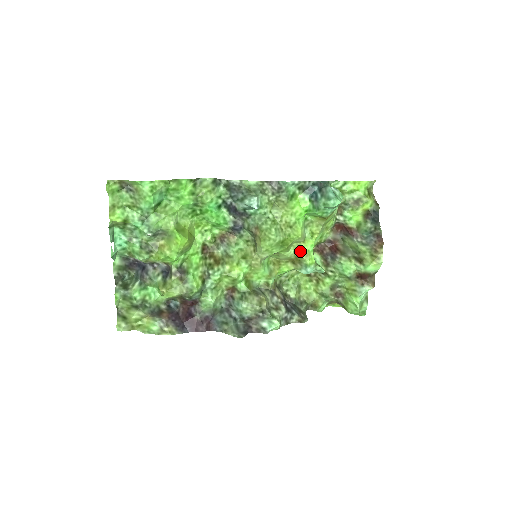
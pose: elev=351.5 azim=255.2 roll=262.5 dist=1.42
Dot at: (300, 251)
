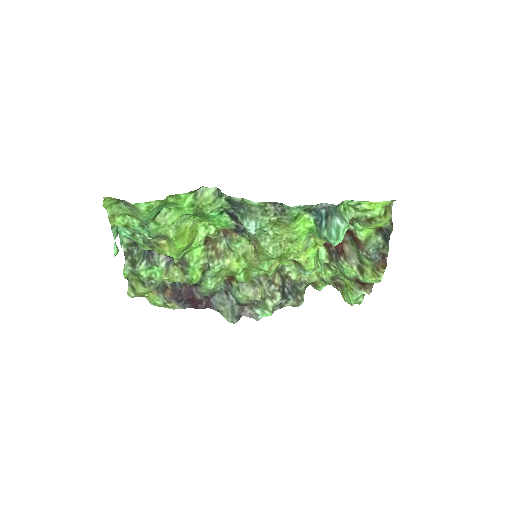
Dot at: (300, 257)
